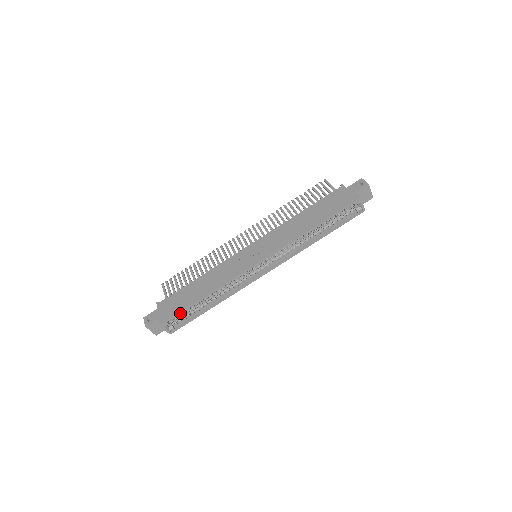
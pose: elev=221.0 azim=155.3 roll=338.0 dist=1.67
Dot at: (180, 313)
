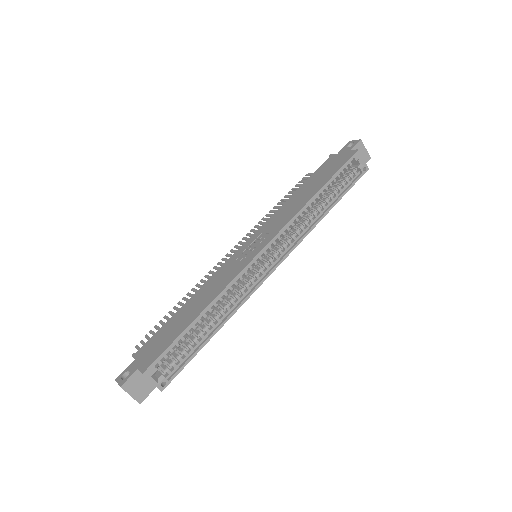
Dot at: (171, 346)
